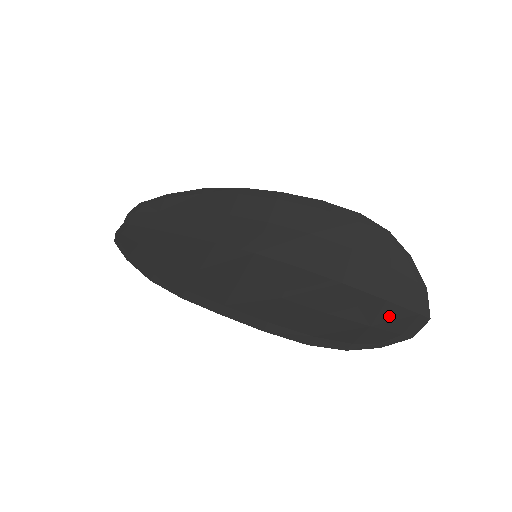
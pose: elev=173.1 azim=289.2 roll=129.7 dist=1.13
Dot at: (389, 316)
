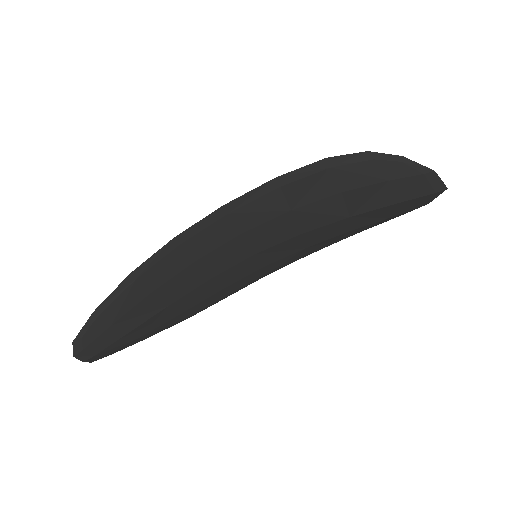
Dot at: (404, 187)
